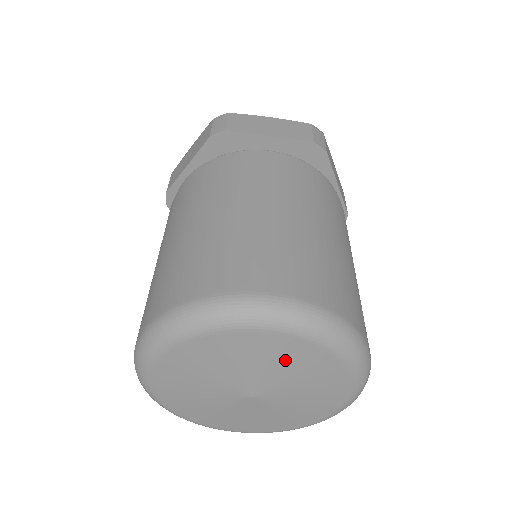
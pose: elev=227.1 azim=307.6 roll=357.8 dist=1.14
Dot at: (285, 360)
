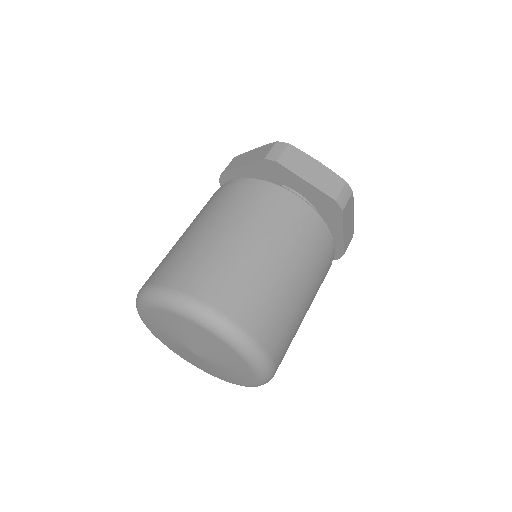
Dot at: (217, 349)
